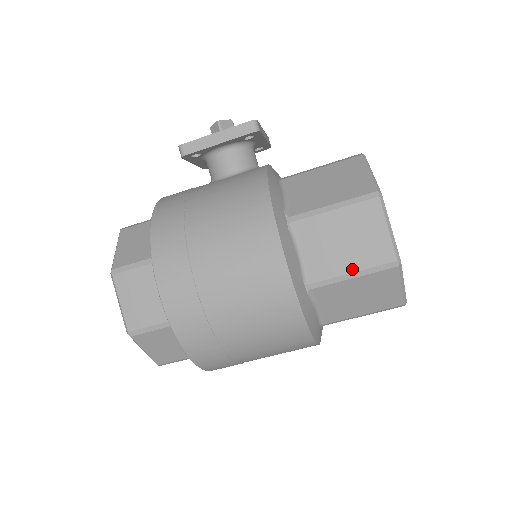
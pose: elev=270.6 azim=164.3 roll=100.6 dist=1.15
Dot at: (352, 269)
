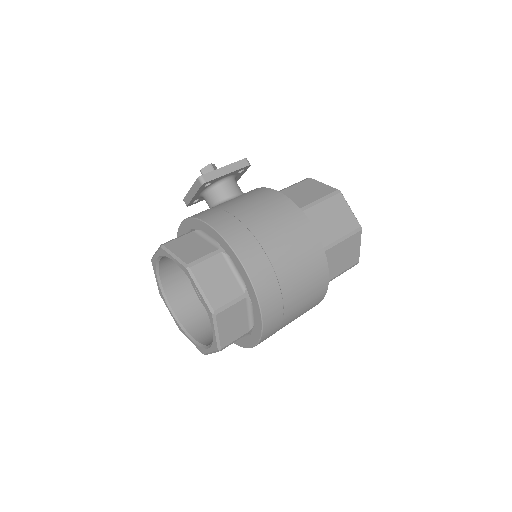
Dot at: (342, 235)
